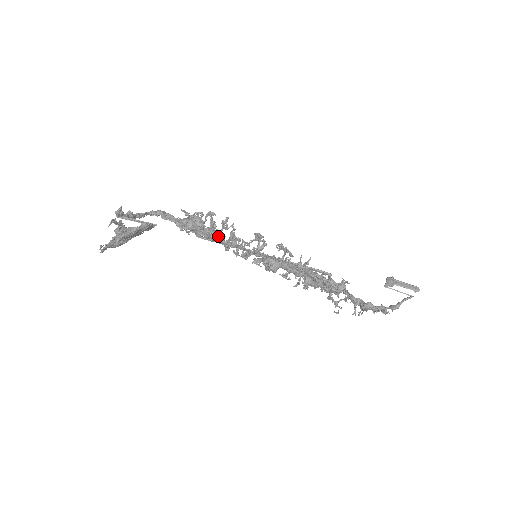
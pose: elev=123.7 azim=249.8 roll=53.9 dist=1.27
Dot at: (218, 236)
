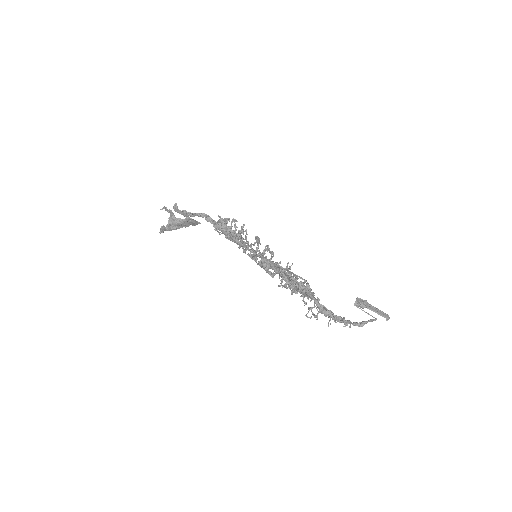
Dot at: (235, 237)
